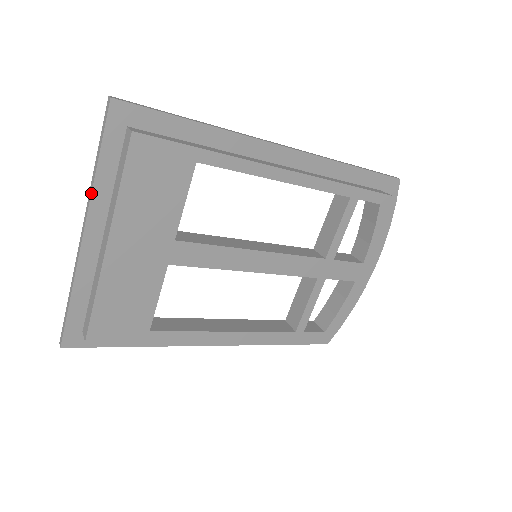
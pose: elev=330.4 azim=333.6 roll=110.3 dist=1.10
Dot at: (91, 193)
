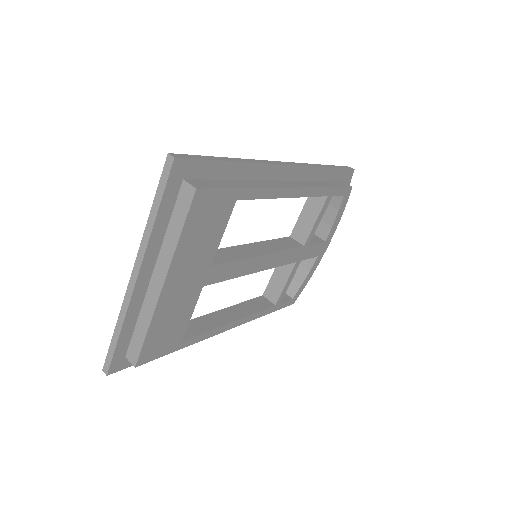
Dot at: (147, 243)
